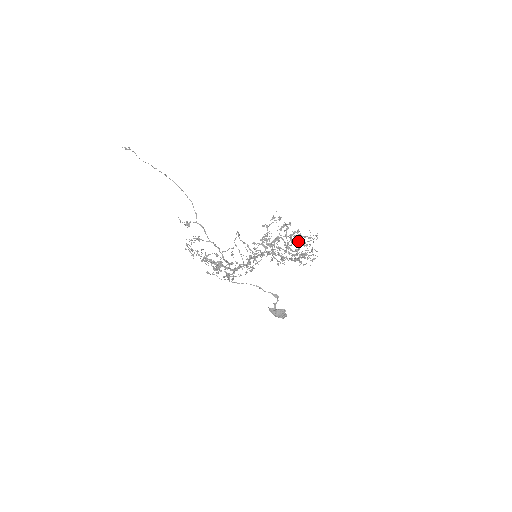
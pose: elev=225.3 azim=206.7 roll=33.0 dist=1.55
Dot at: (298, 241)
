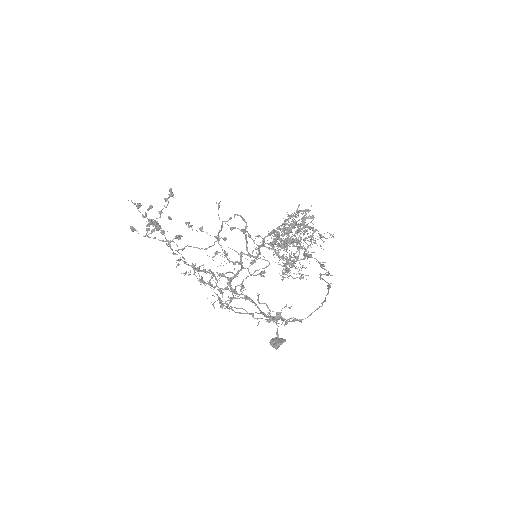
Dot at: occluded
